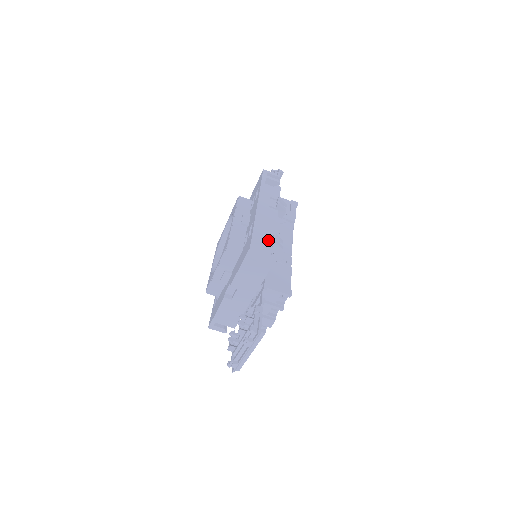
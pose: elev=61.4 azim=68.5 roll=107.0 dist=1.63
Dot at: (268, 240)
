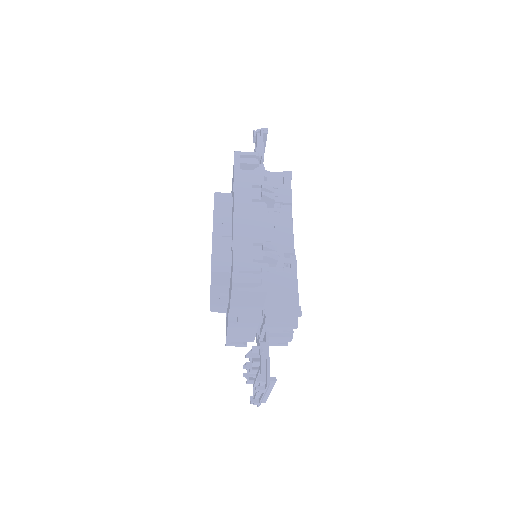
Dot at: (257, 253)
